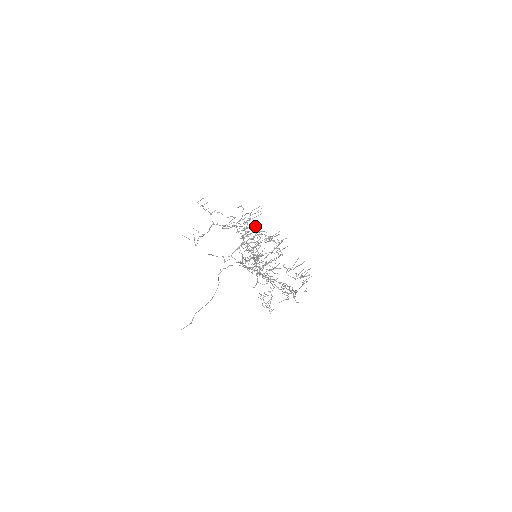
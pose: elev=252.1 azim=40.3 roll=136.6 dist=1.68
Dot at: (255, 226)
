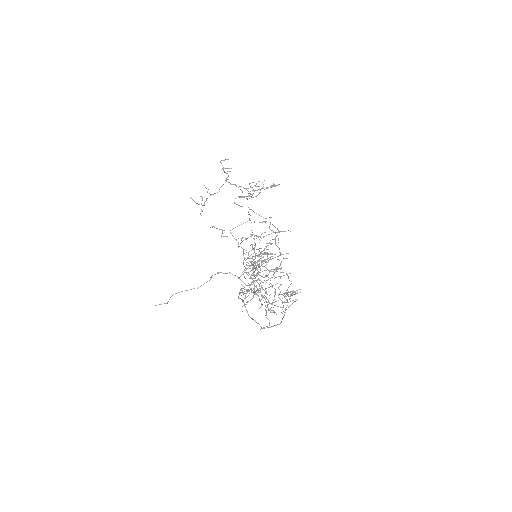
Dot at: (272, 254)
